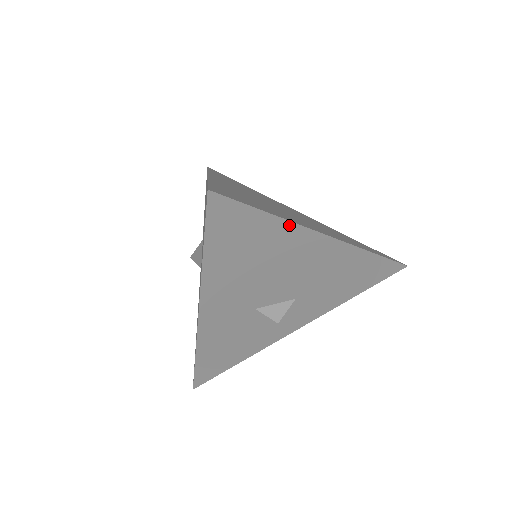
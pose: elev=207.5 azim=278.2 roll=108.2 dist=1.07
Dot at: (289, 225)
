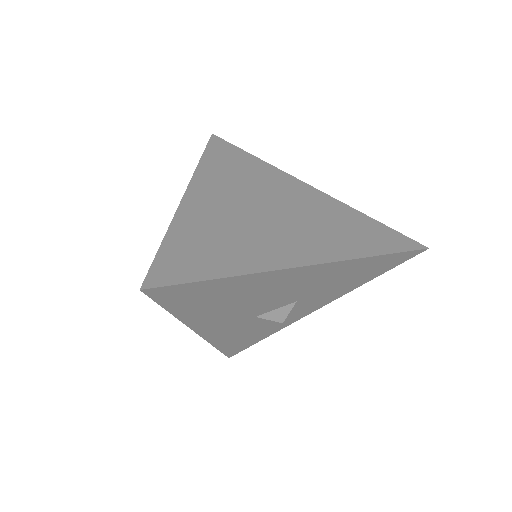
Dot at: (251, 276)
